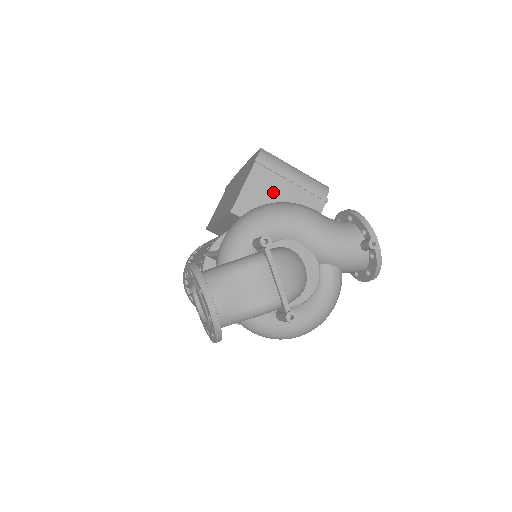
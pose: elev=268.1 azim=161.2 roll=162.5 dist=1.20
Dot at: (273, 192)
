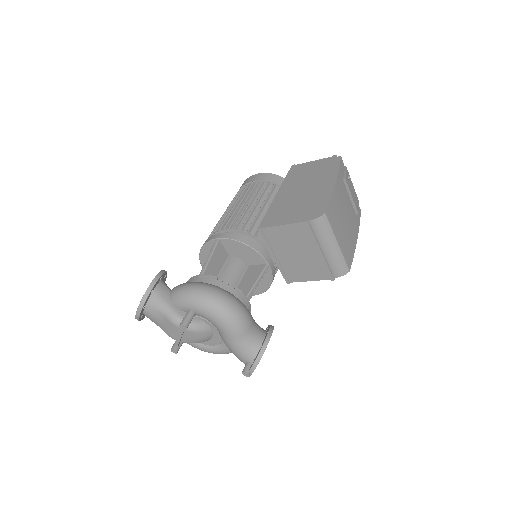
Dot at: (299, 245)
